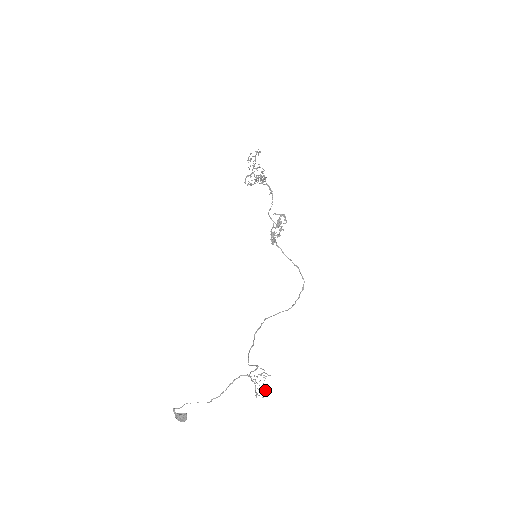
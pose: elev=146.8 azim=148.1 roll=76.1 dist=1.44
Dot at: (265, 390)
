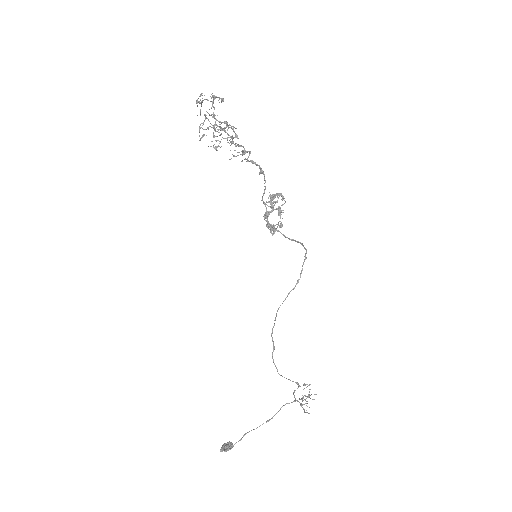
Dot at: occluded
